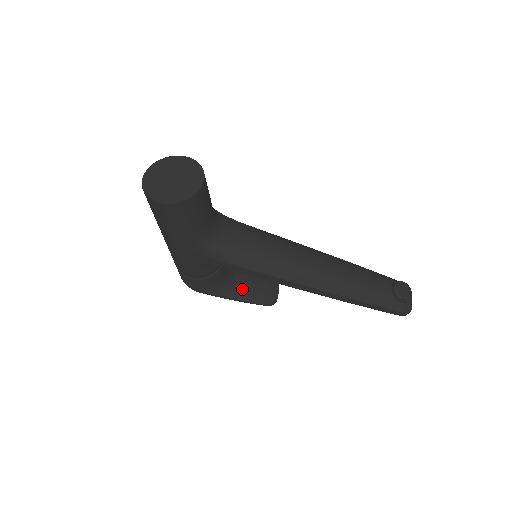
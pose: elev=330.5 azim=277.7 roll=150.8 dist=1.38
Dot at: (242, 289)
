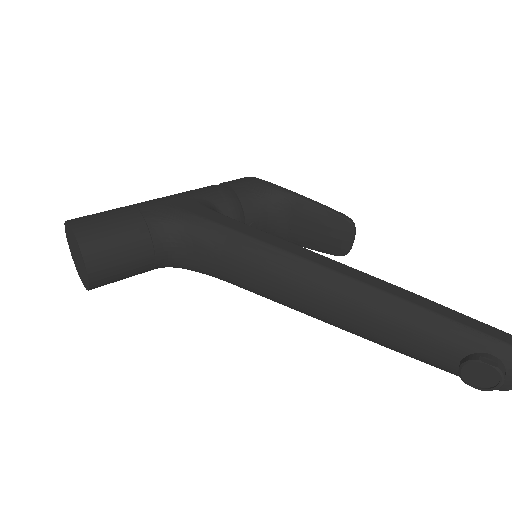
Dot at: (297, 237)
